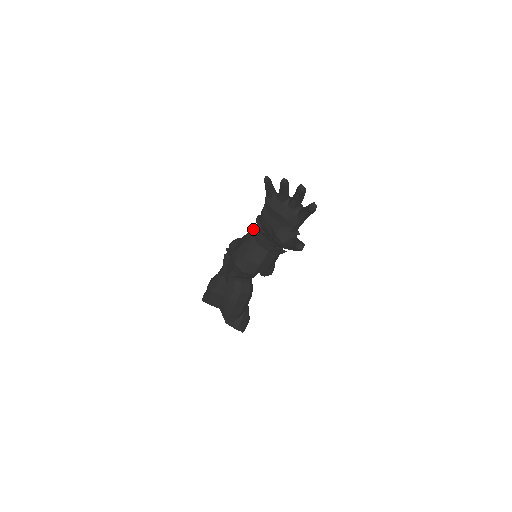
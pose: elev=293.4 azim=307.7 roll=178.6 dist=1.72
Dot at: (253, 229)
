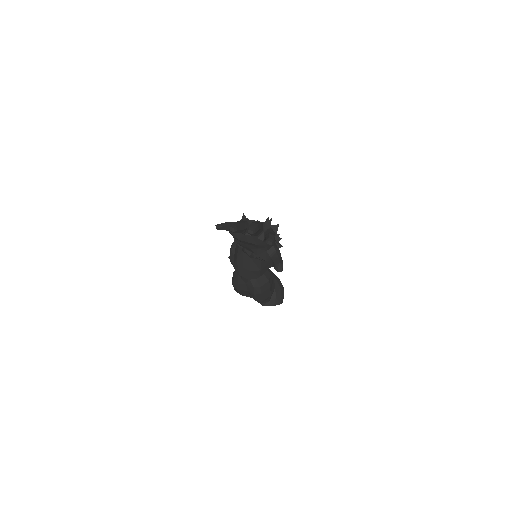
Dot at: occluded
